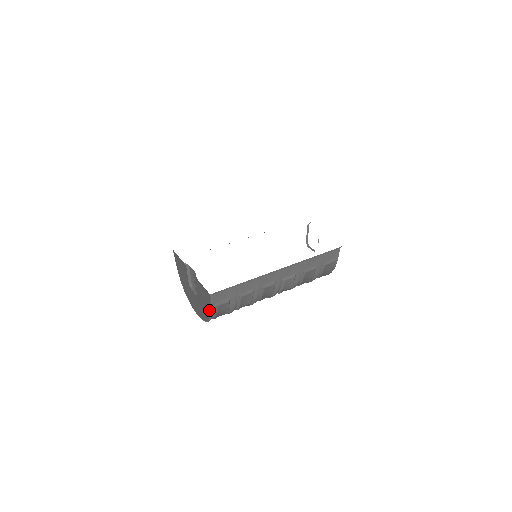
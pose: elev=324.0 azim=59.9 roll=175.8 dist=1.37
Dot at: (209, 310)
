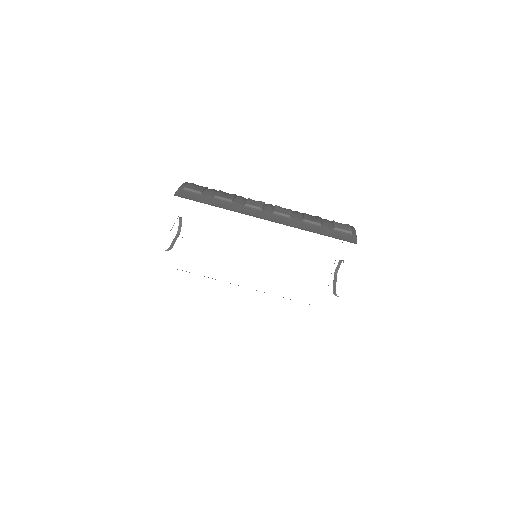
Dot at: occluded
